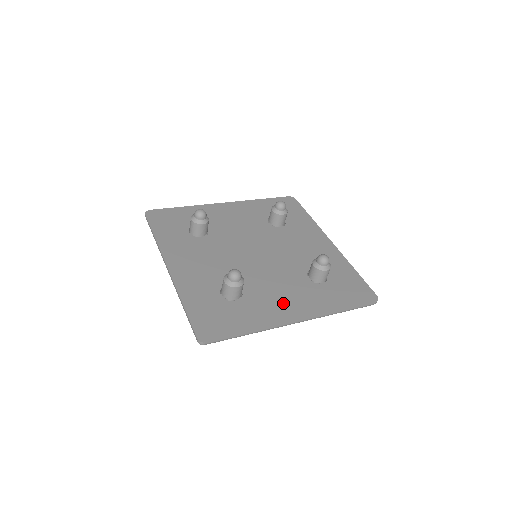
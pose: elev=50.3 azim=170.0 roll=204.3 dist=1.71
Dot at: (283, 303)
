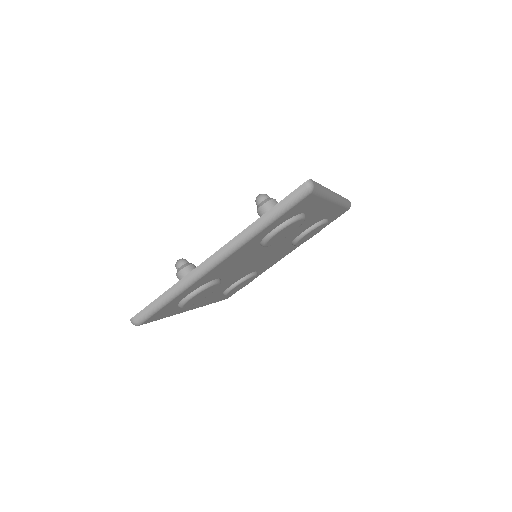
Dot at: occluded
